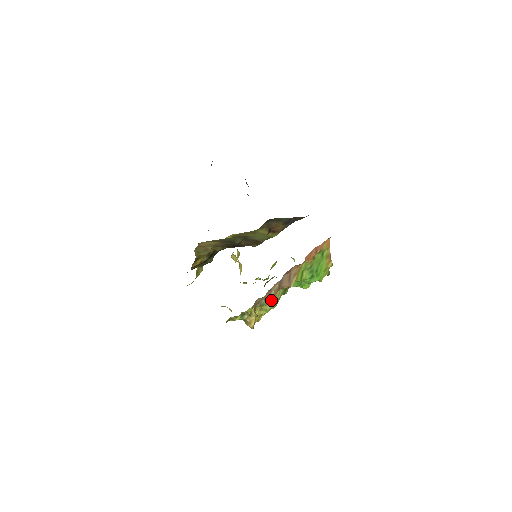
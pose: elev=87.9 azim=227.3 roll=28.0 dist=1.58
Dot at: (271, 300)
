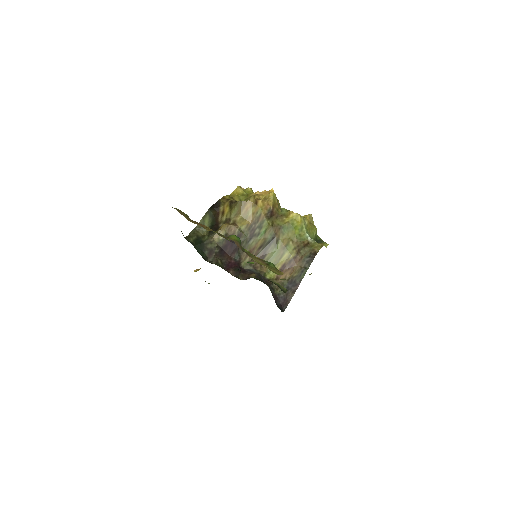
Dot at: occluded
